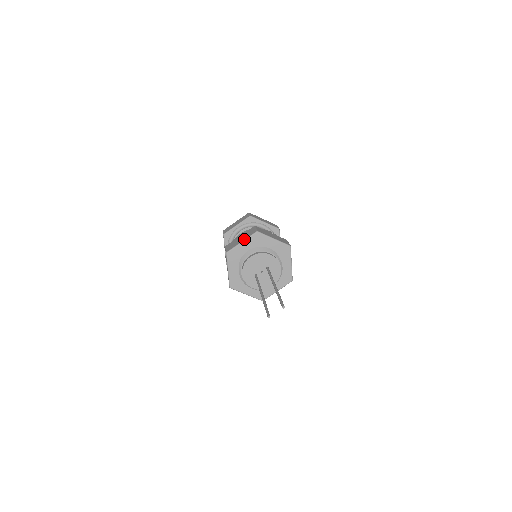
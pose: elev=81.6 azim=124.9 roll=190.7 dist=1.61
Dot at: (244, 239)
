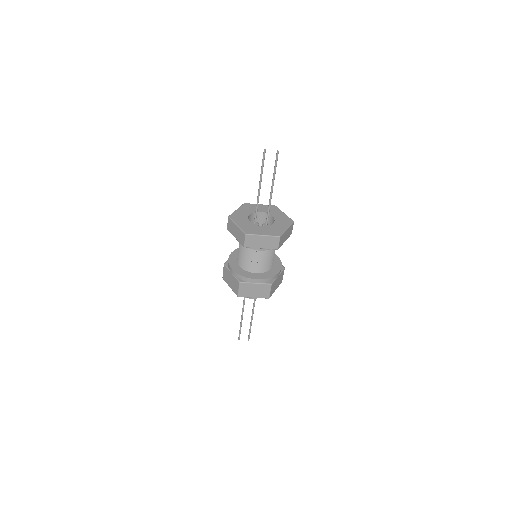
Dot at: occluded
